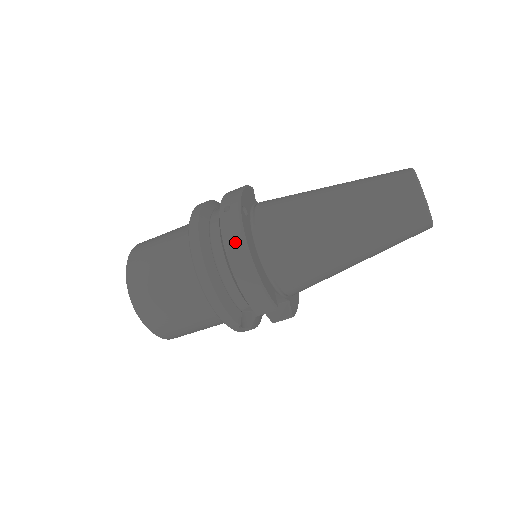
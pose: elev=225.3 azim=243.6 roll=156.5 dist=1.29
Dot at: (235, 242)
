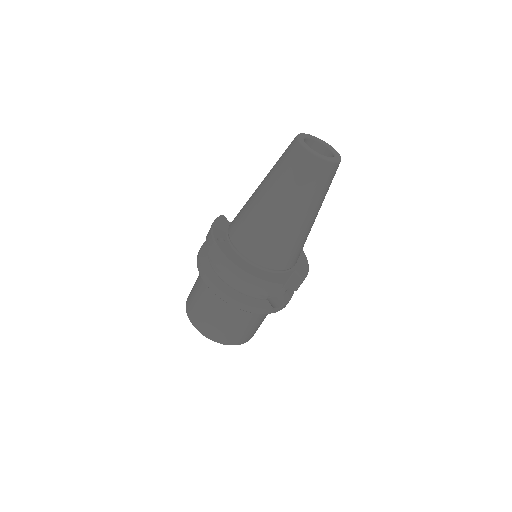
Dot at: (225, 266)
